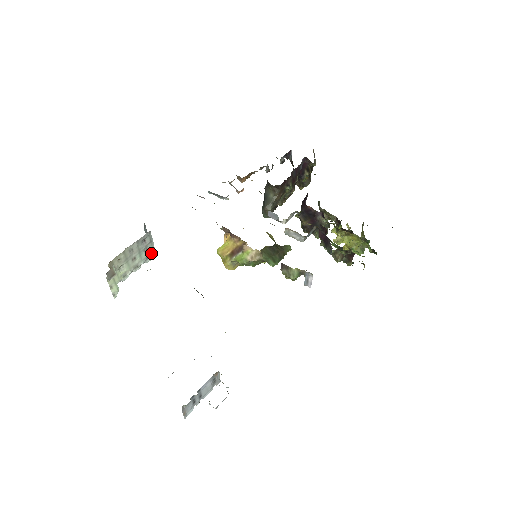
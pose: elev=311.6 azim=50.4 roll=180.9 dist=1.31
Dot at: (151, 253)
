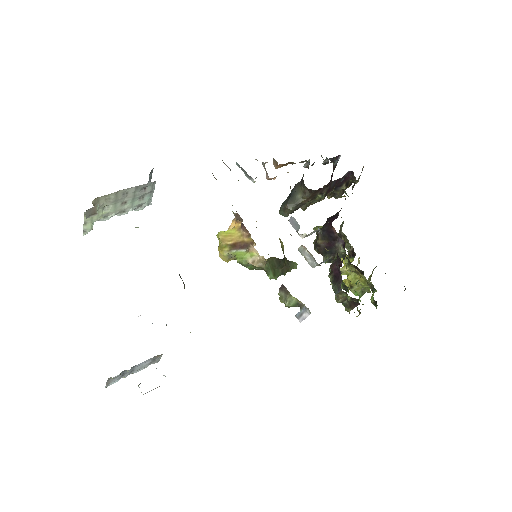
Dot at: (145, 203)
